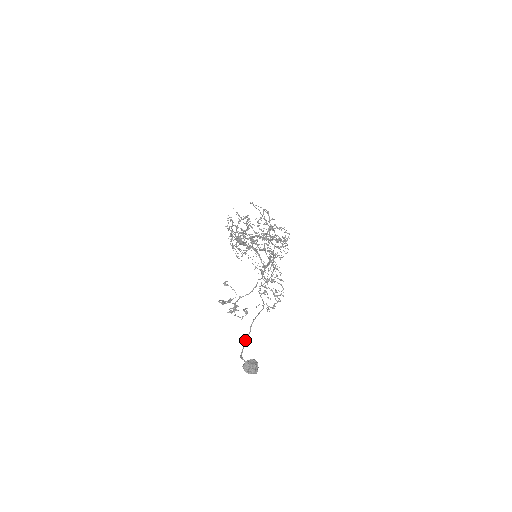
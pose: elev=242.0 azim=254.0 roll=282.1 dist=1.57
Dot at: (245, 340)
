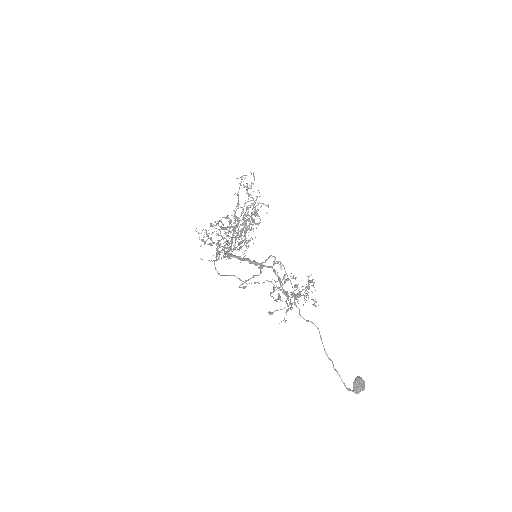
Dot at: occluded
